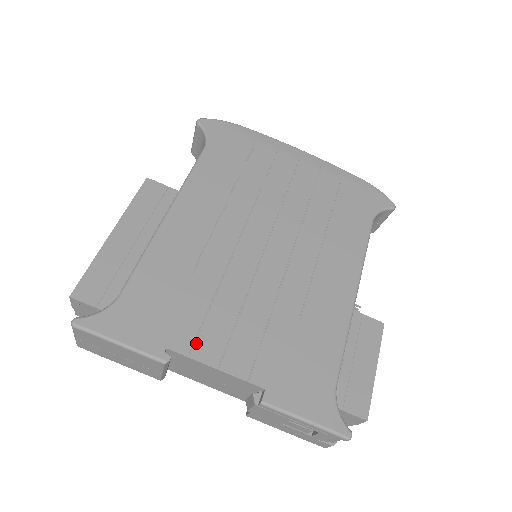
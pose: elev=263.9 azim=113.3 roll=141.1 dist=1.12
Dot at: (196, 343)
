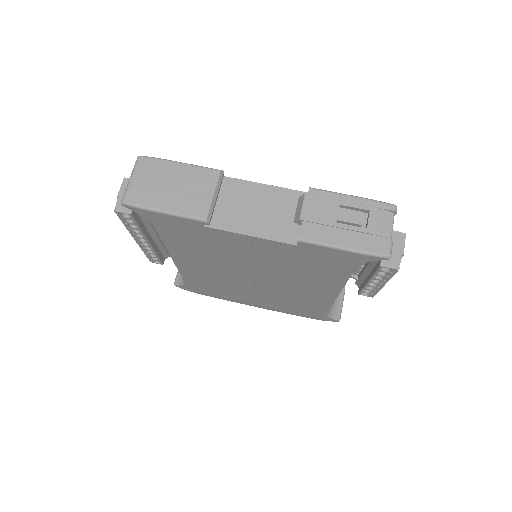
Dot at: occluded
